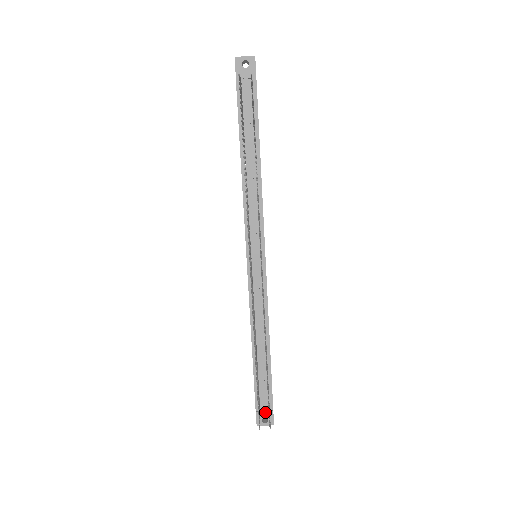
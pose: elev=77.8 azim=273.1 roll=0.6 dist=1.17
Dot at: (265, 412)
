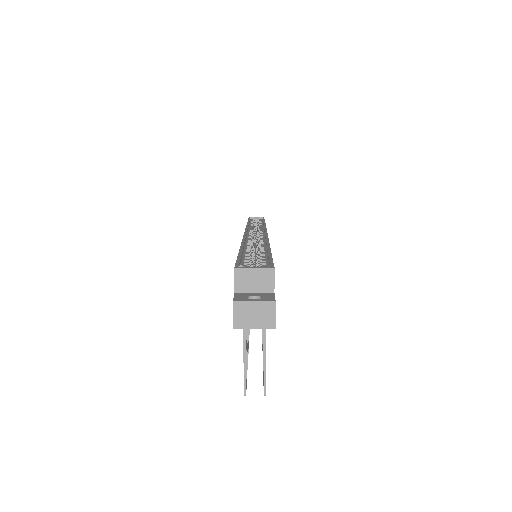
Dot at: occluded
